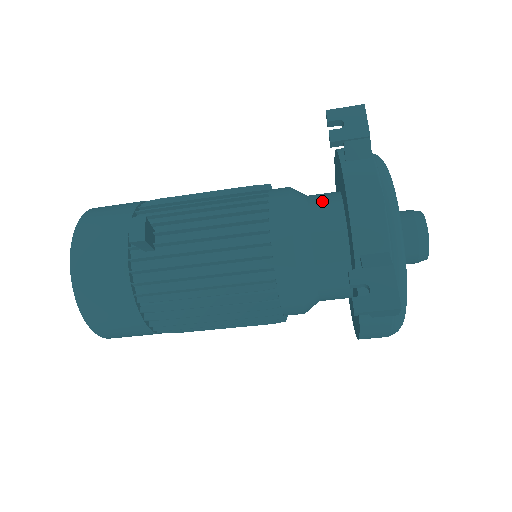
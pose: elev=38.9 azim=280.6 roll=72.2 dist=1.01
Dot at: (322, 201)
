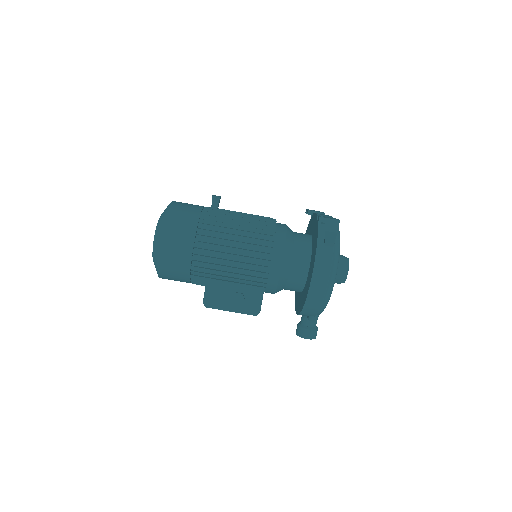
Dot at: occluded
